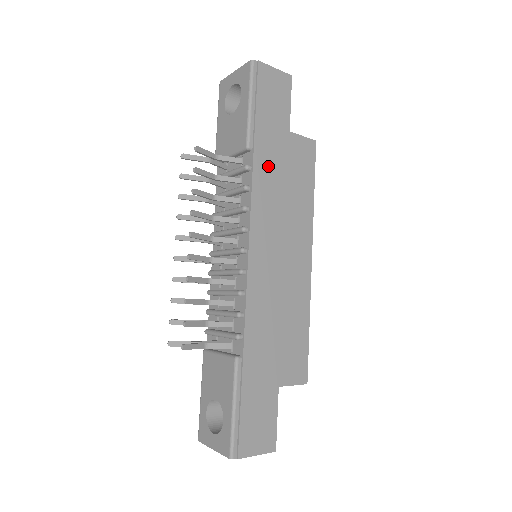
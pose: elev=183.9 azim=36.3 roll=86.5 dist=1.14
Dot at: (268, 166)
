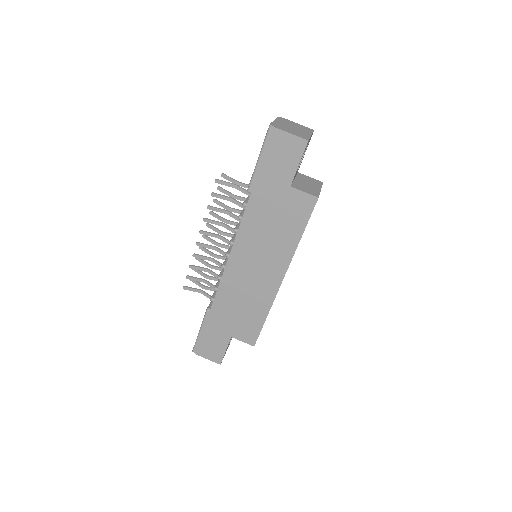
Dot at: (261, 208)
